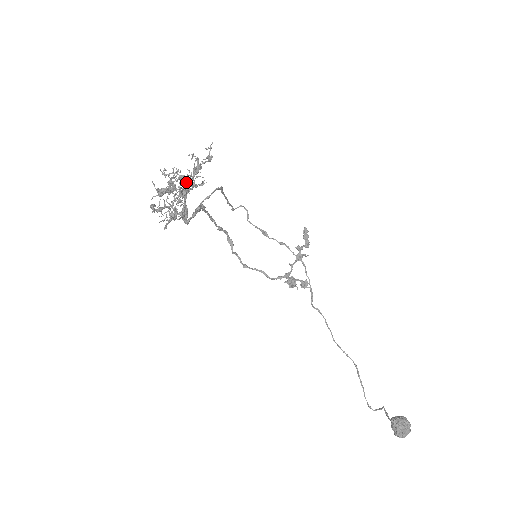
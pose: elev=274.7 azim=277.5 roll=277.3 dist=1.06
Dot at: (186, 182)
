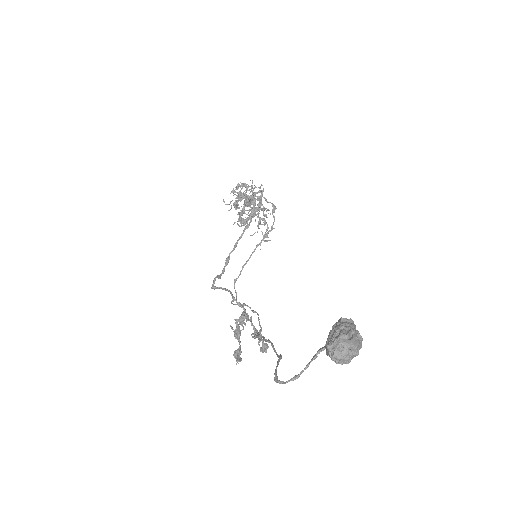
Dot at: (266, 199)
